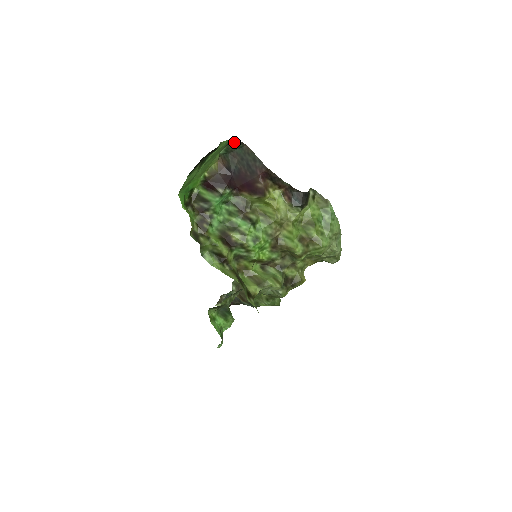
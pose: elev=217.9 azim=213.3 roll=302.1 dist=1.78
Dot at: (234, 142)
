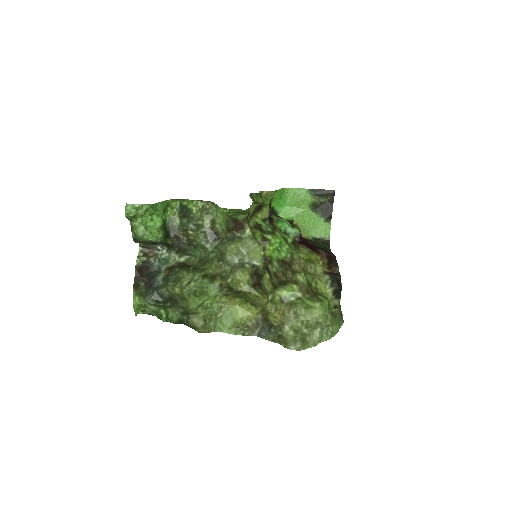
Dot at: (326, 243)
